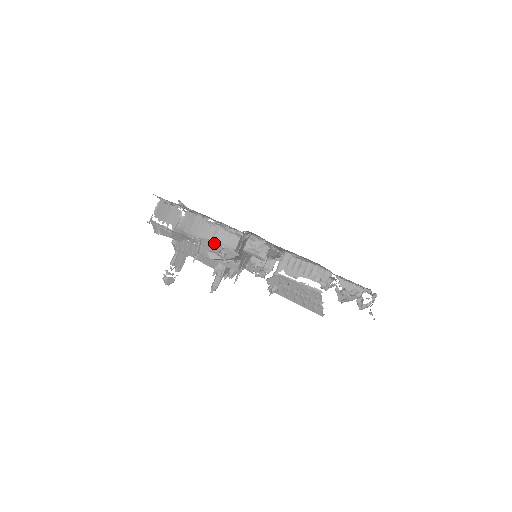
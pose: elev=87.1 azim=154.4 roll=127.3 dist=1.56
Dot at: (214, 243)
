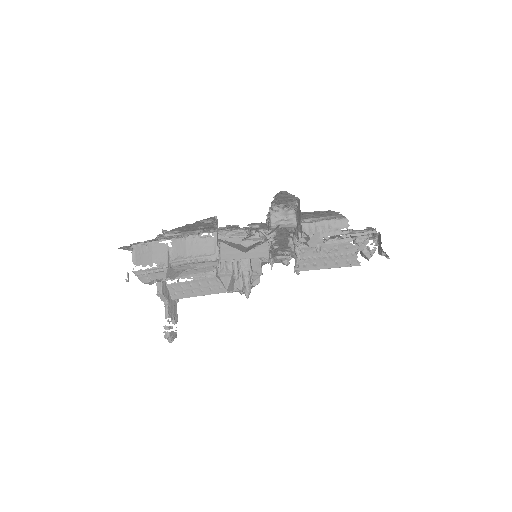
Dot at: (234, 239)
